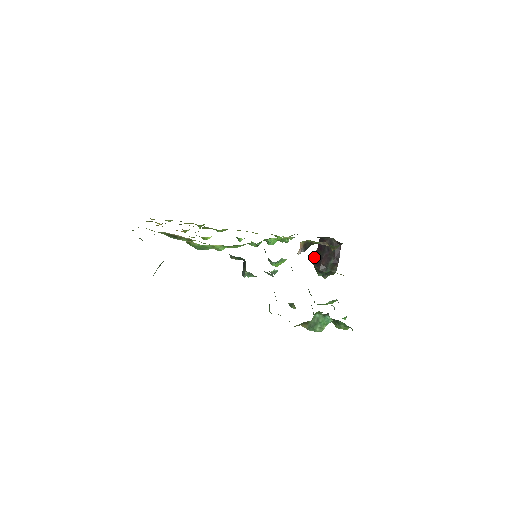
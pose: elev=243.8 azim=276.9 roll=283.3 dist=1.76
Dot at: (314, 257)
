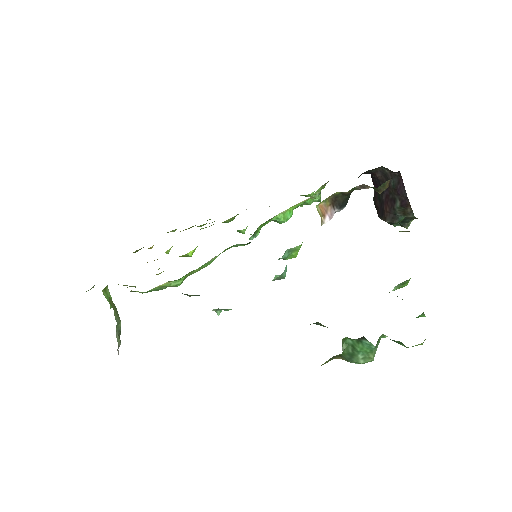
Dot at: (374, 202)
